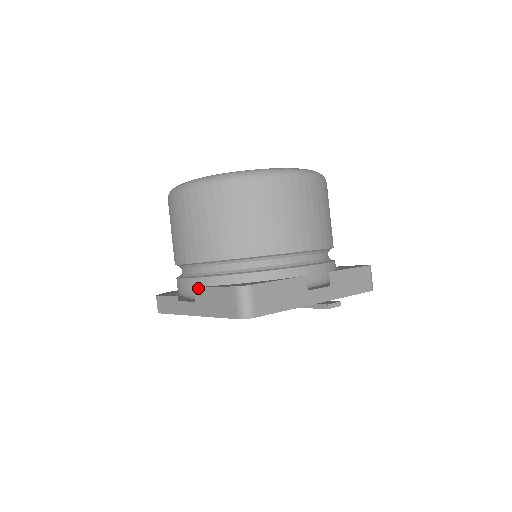
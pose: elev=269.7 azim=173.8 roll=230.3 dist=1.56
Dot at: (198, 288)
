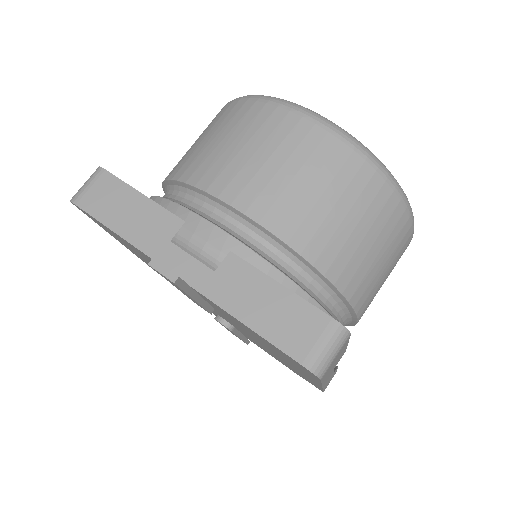
Dot at: occluded
